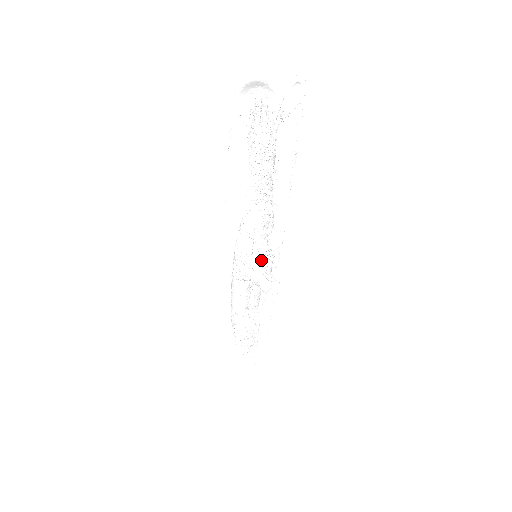
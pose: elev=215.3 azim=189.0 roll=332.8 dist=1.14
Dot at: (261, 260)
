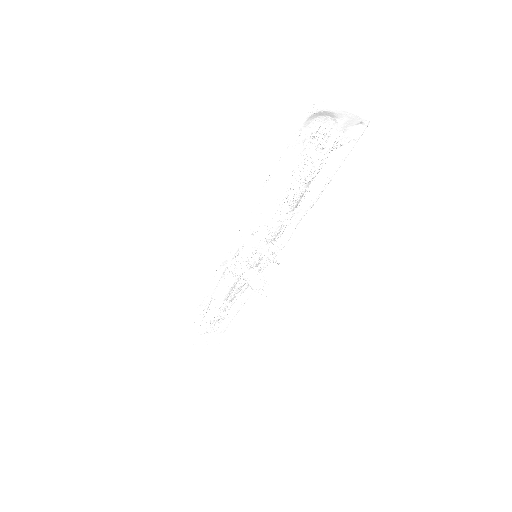
Dot at: (259, 261)
